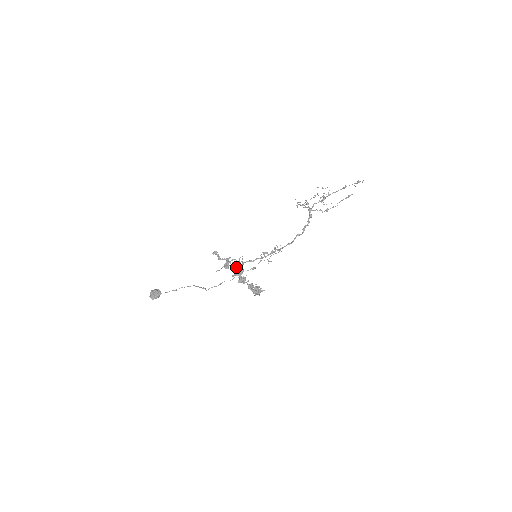
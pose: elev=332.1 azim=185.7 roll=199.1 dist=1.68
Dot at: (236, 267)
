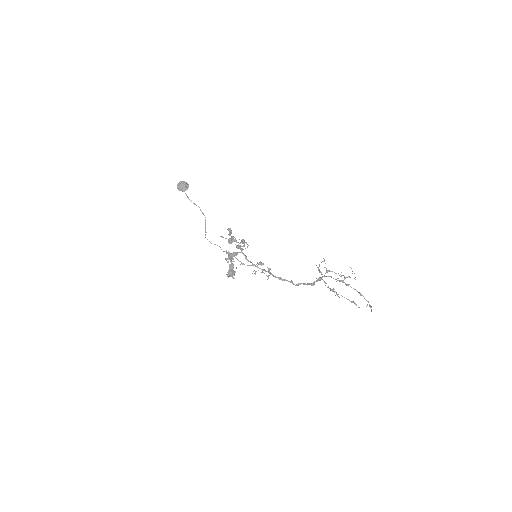
Dot at: (241, 242)
